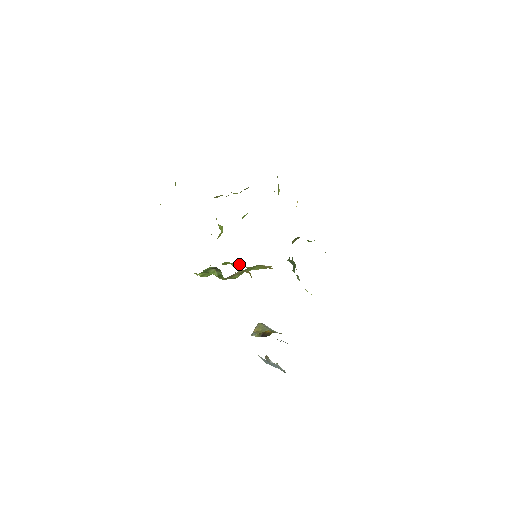
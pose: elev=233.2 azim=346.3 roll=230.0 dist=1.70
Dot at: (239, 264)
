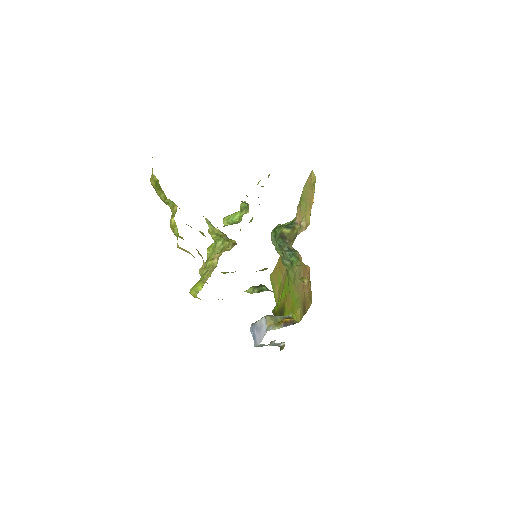
Dot at: occluded
